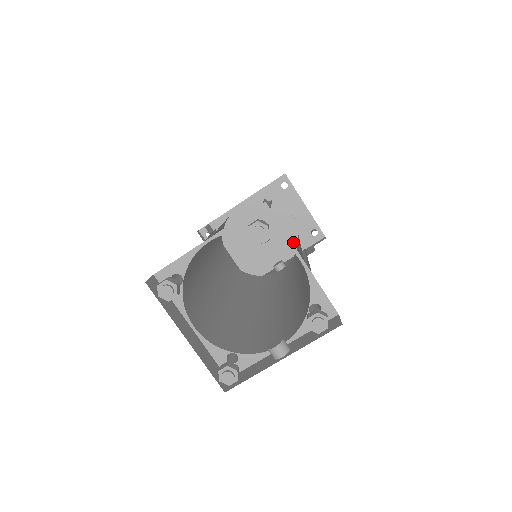
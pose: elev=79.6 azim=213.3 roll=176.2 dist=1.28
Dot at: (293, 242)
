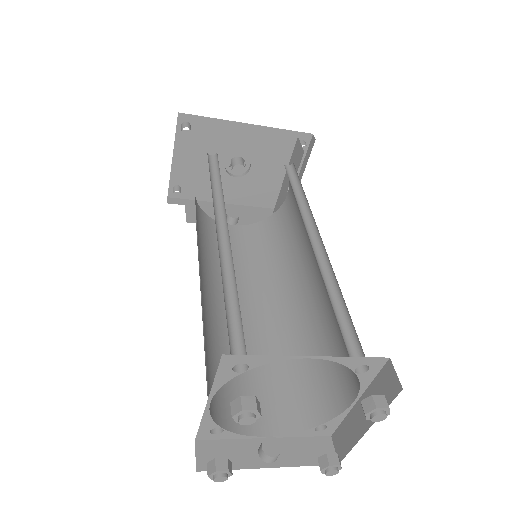
Dot at: (257, 194)
